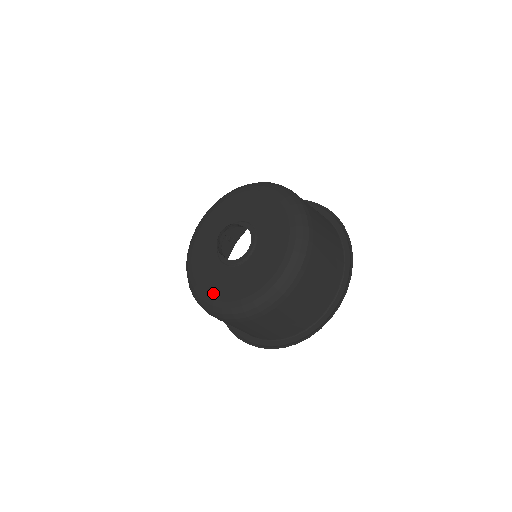
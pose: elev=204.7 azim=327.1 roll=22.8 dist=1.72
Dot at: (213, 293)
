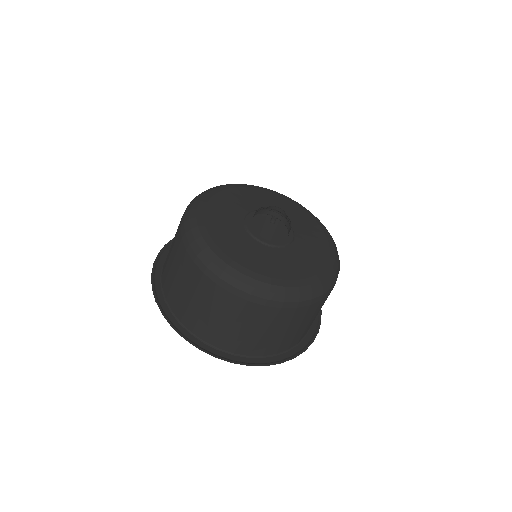
Dot at: (218, 238)
